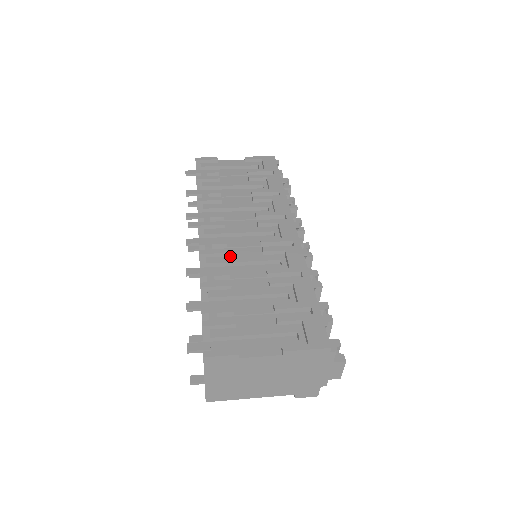
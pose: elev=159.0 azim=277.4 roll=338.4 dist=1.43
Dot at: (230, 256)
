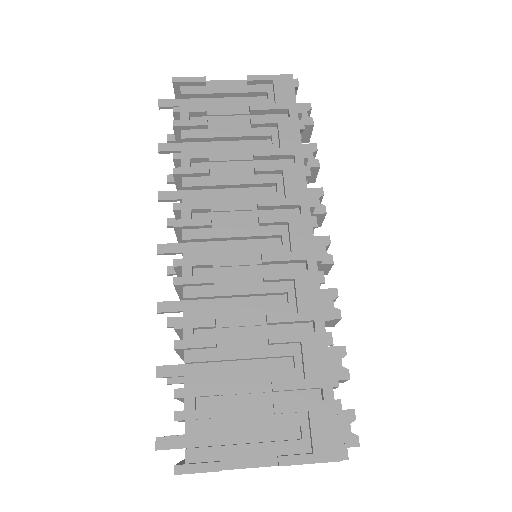
Dot at: (217, 284)
